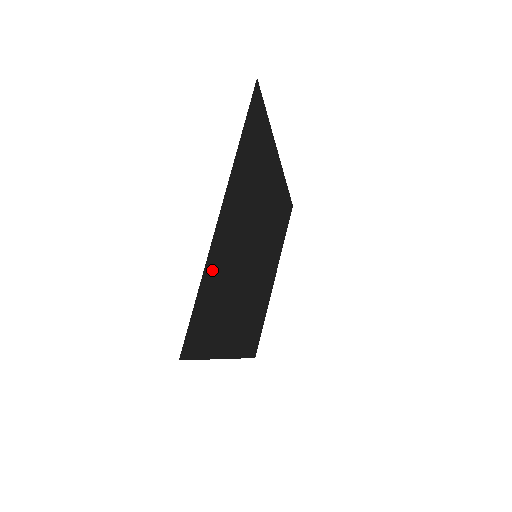
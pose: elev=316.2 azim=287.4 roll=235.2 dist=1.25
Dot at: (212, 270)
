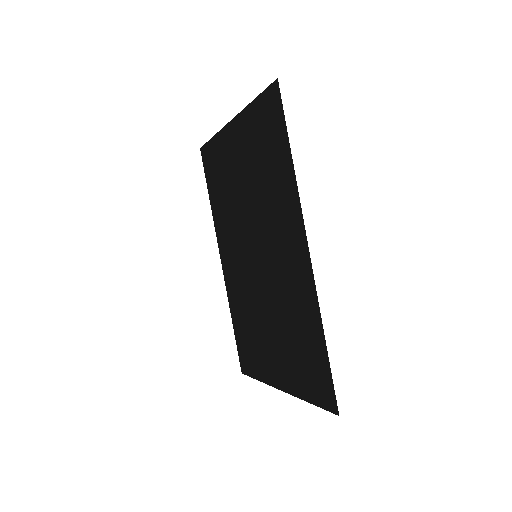
Dot at: (249, 125)
